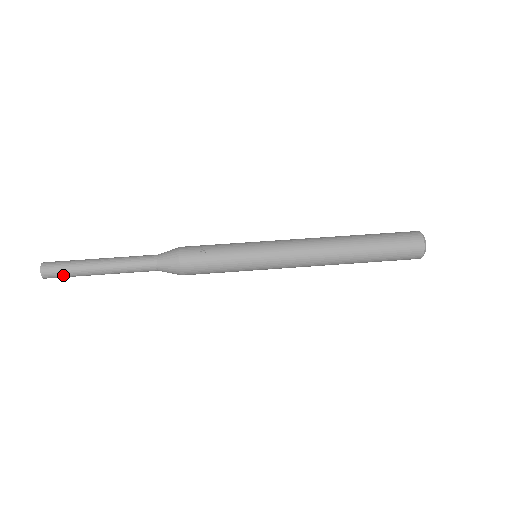
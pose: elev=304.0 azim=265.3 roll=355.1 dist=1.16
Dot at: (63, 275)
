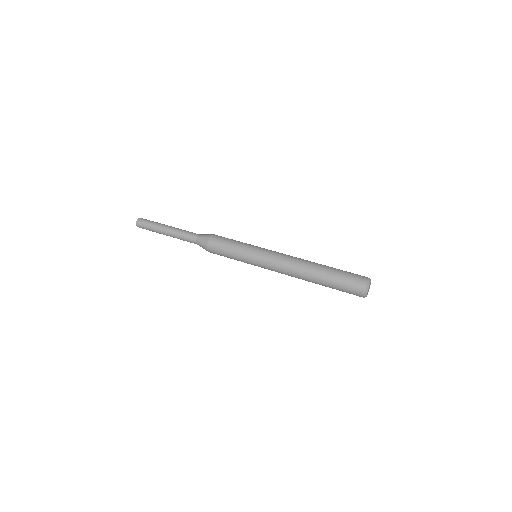
Dot at: (147, 224)
